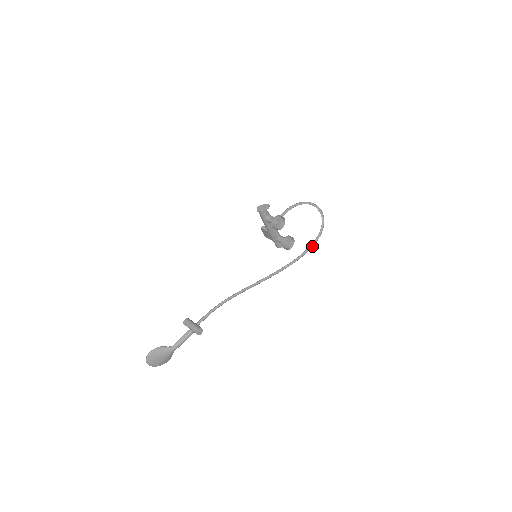
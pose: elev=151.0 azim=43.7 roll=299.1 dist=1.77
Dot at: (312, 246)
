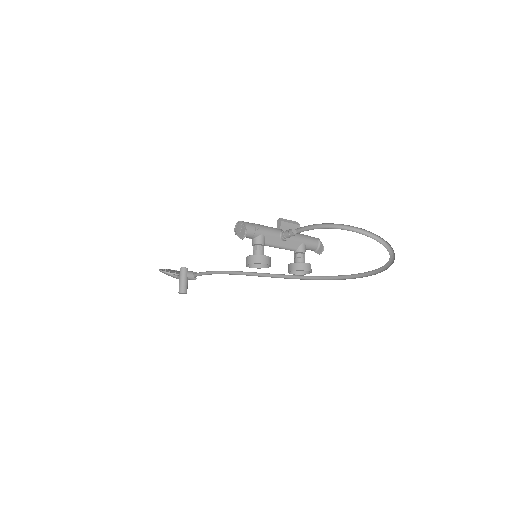
Dot at: (362, 275)
